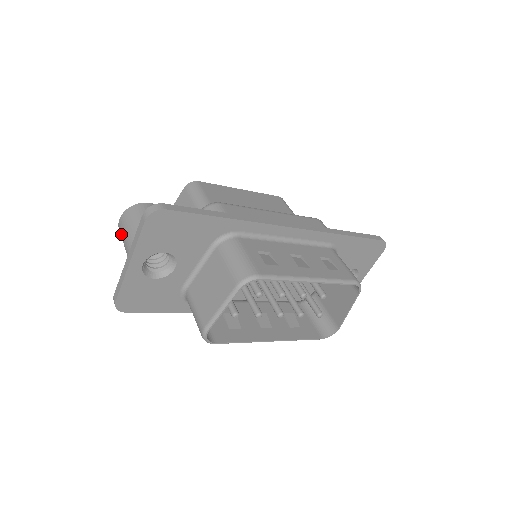
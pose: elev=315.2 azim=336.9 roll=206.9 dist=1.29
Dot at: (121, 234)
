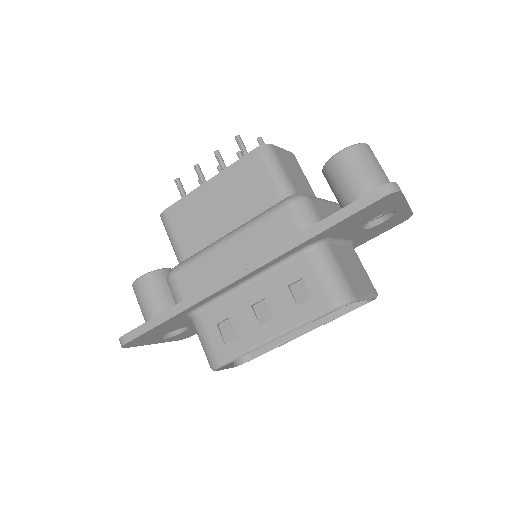
Dot at: occluded
